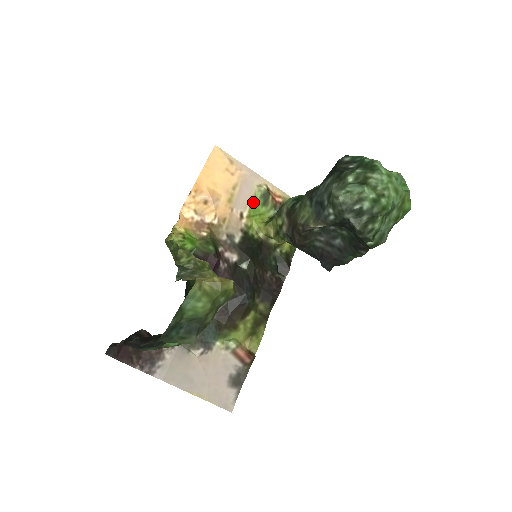
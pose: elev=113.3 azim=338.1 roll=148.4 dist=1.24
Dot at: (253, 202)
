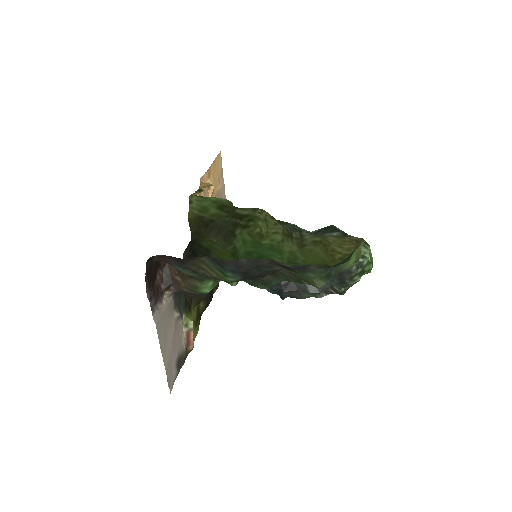
Dot at: occluded
